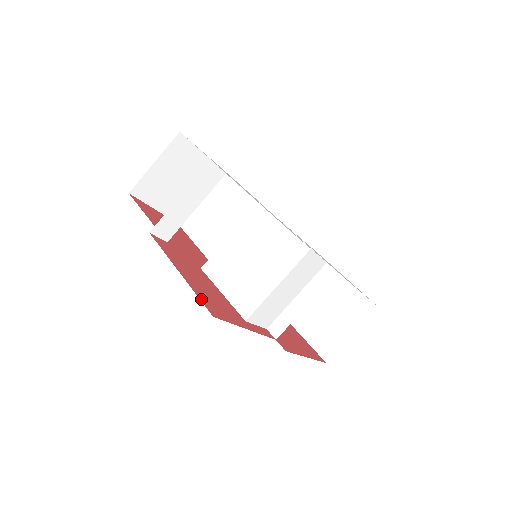
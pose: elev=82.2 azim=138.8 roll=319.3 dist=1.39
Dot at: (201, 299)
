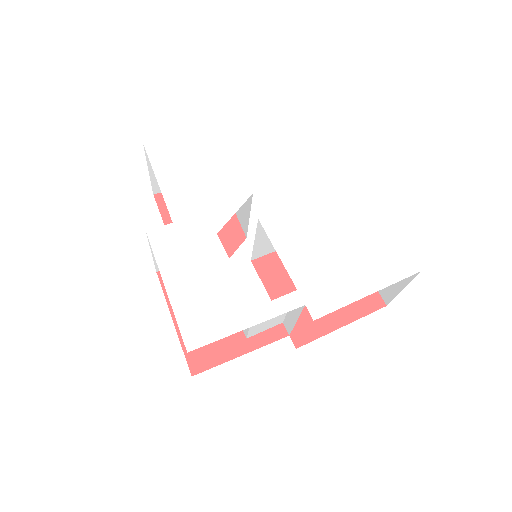
Dot at: (187, 354)
